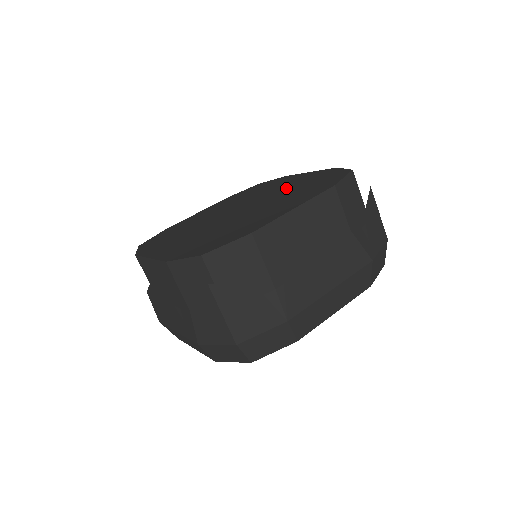
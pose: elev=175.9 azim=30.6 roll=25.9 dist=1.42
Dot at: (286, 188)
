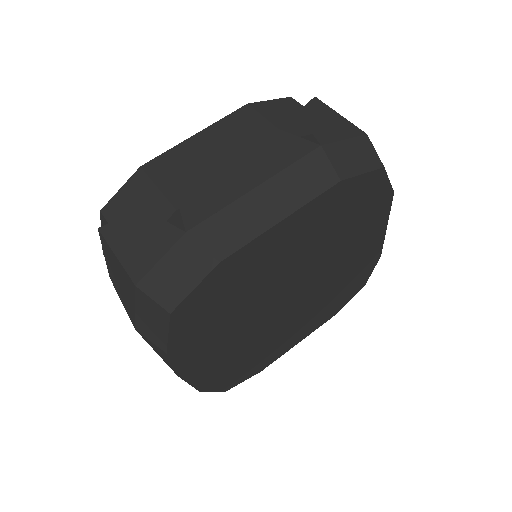
Dot at: occluded
